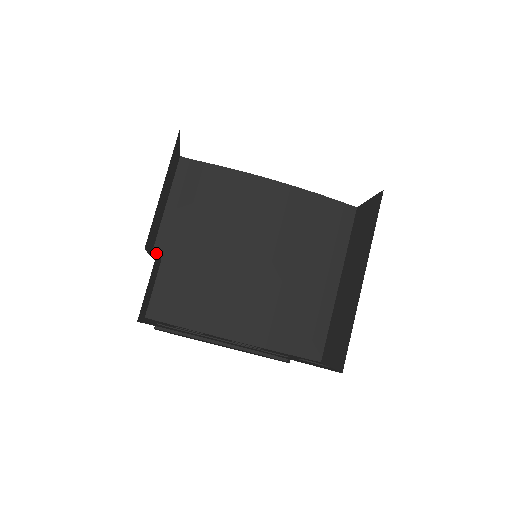
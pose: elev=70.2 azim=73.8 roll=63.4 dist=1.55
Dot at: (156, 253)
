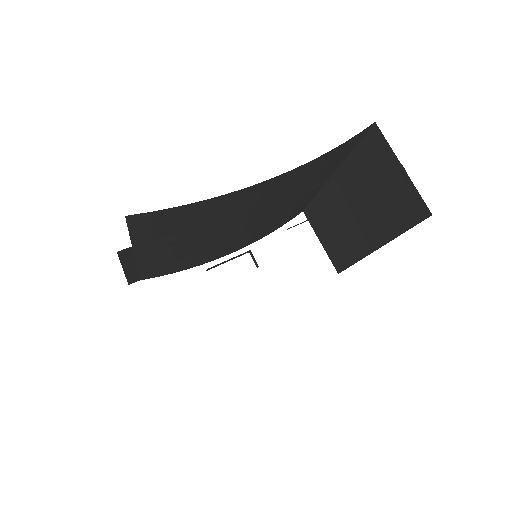
Dot at: occluded
